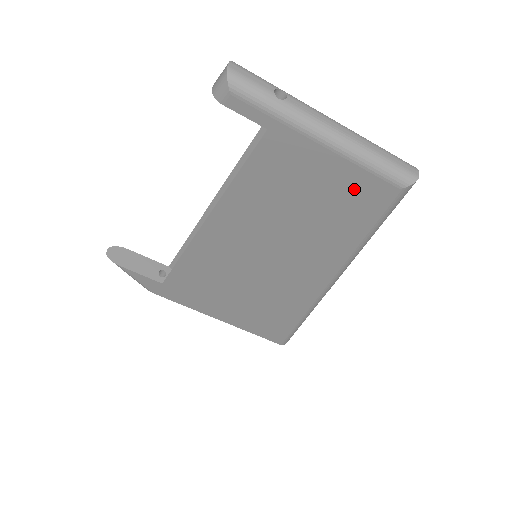
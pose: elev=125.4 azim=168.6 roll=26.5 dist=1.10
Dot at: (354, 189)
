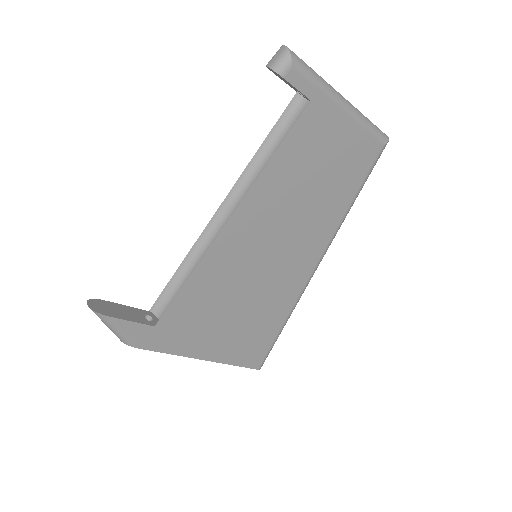
Dot at: (356, 151)
